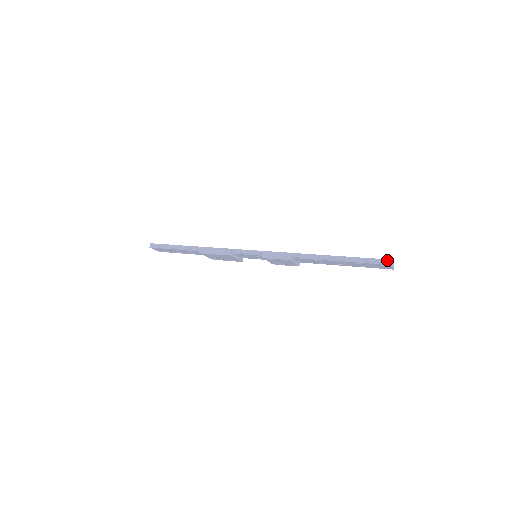
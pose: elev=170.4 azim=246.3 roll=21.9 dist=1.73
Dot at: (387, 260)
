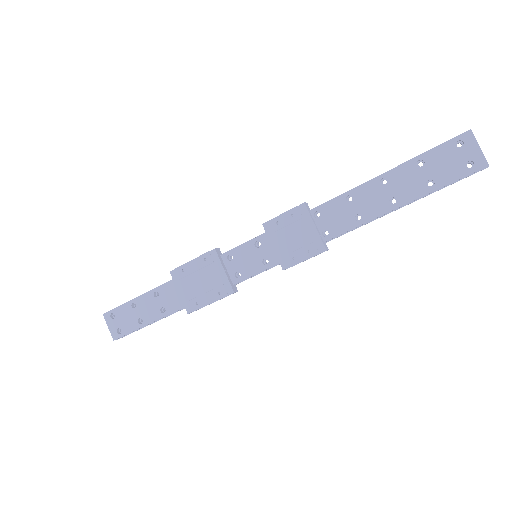
Dot at: (462, 133)
